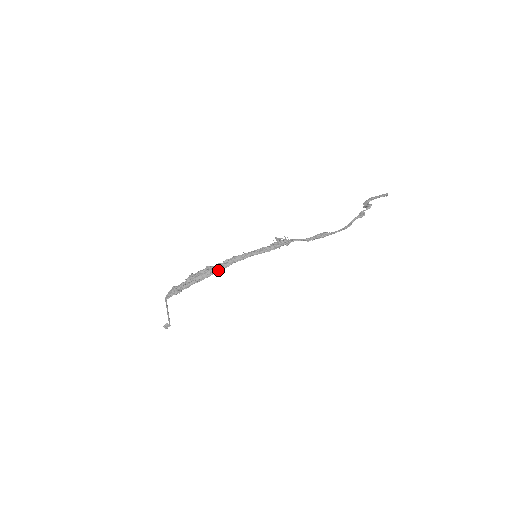
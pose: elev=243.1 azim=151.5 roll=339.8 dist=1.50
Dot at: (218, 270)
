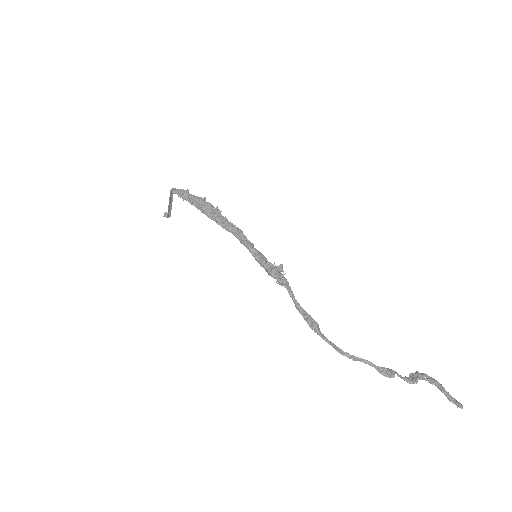
Dot at: (218, 222)
